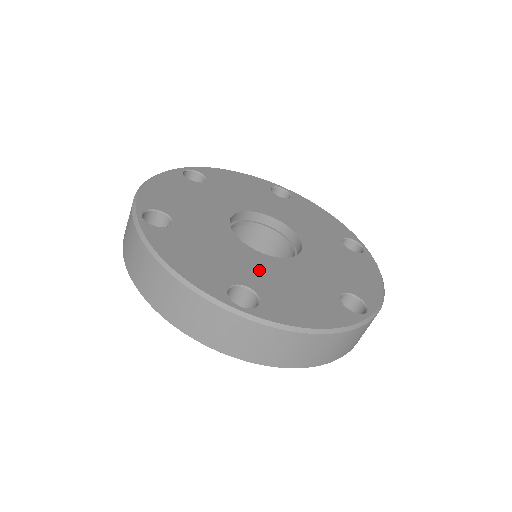
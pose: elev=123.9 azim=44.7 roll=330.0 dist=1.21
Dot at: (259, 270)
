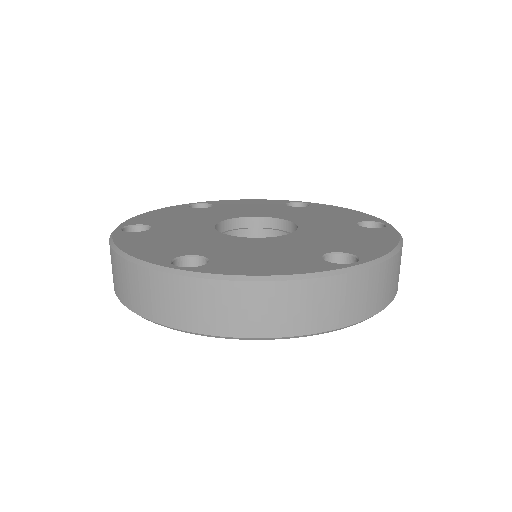
Dot at: (307, 243)
